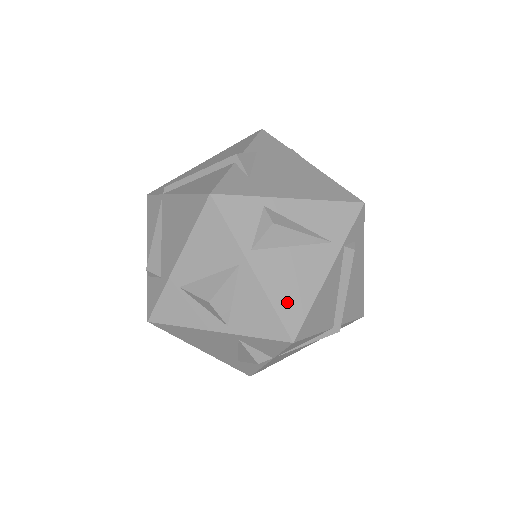
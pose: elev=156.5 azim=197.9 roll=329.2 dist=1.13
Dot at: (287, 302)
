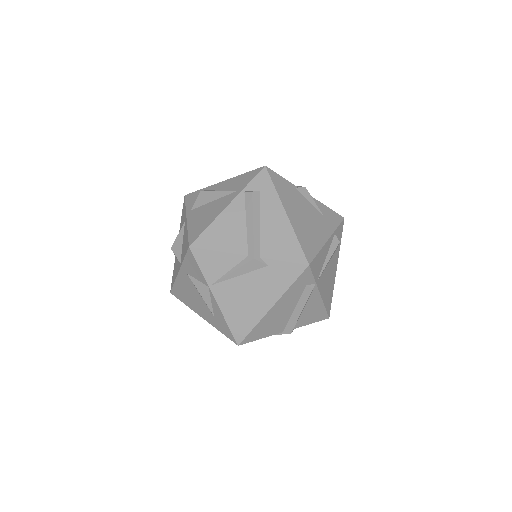
Dot at: (196, 228)
